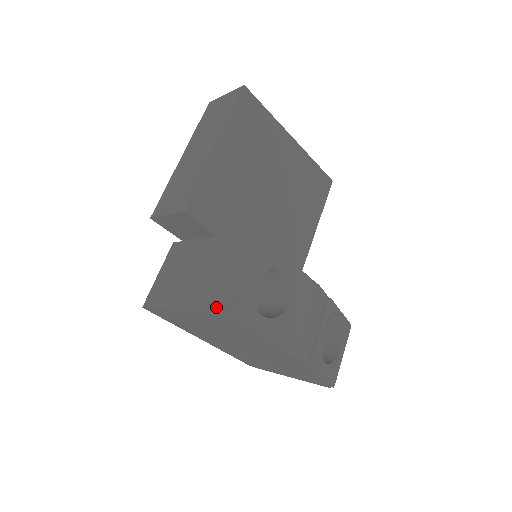
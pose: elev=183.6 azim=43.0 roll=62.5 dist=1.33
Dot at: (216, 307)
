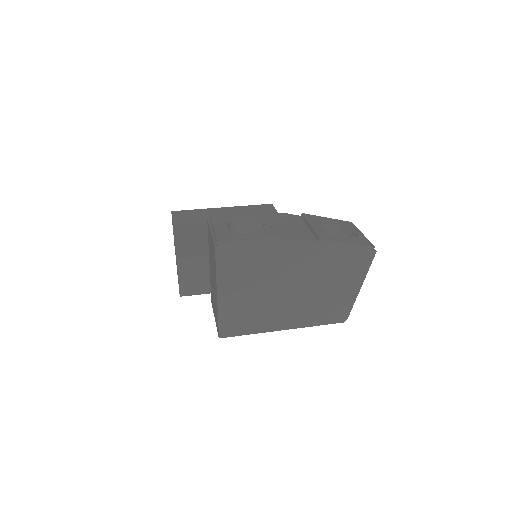
Dot at: (214, 253)
